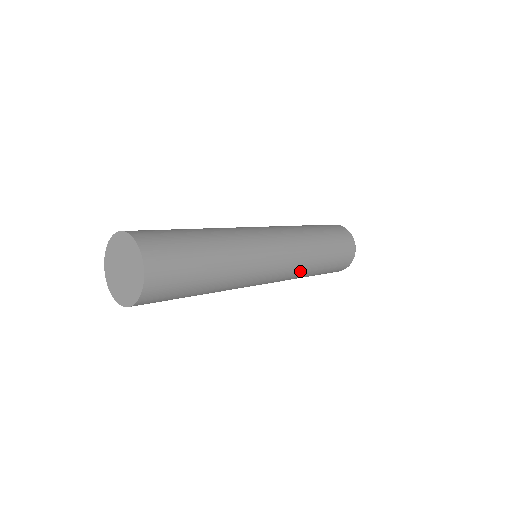
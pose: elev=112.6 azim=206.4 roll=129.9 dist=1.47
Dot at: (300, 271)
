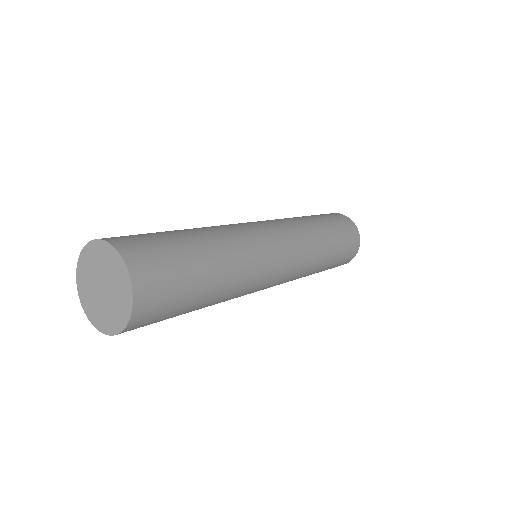
Dot at: occluded
